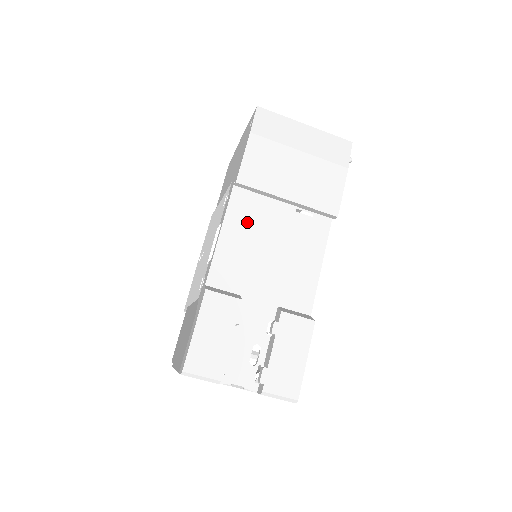
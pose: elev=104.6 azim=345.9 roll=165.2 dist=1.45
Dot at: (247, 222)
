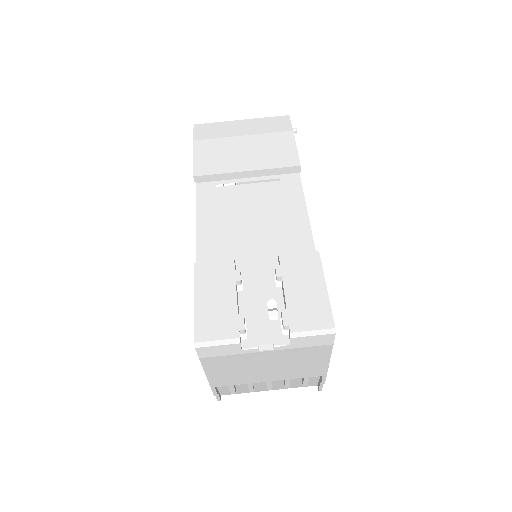
Dot at: (219, 206)
